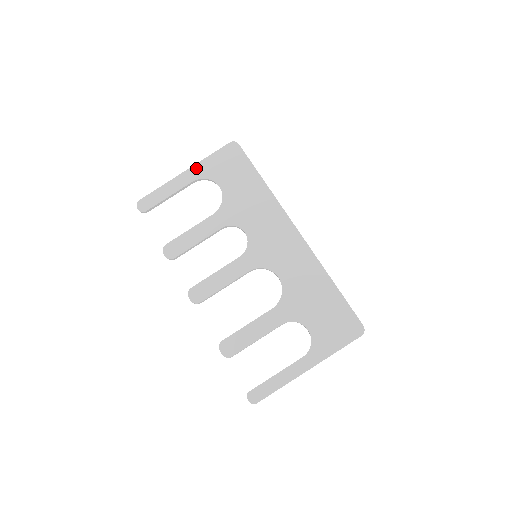
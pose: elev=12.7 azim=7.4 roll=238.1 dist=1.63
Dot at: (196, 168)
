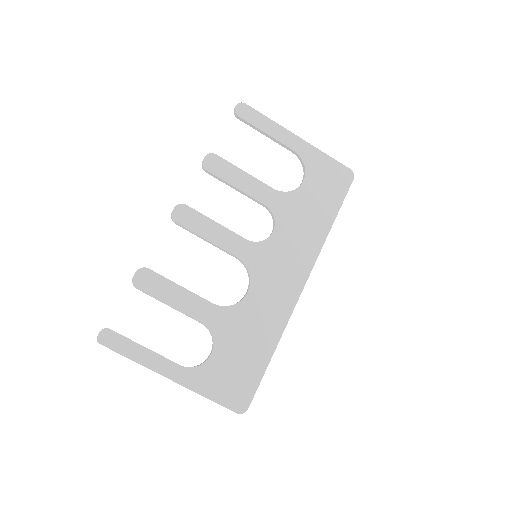
Dot at: (308, 147)
